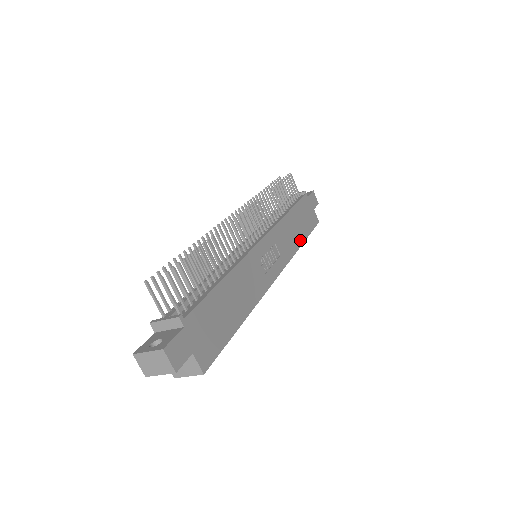
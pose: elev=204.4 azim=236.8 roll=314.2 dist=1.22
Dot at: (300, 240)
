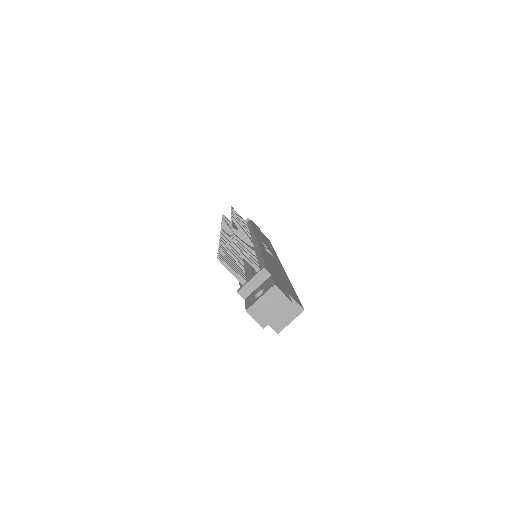
Dot at: (271, 247)
